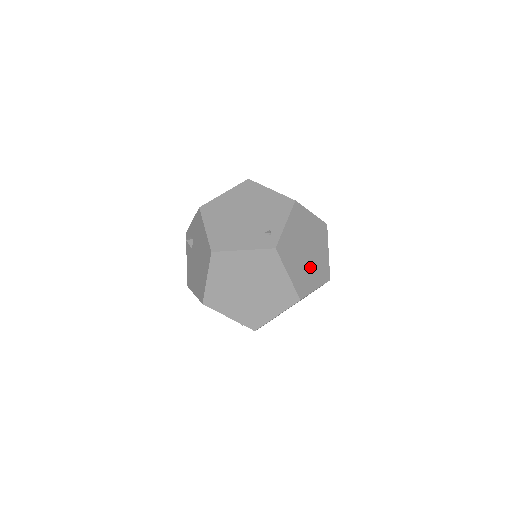
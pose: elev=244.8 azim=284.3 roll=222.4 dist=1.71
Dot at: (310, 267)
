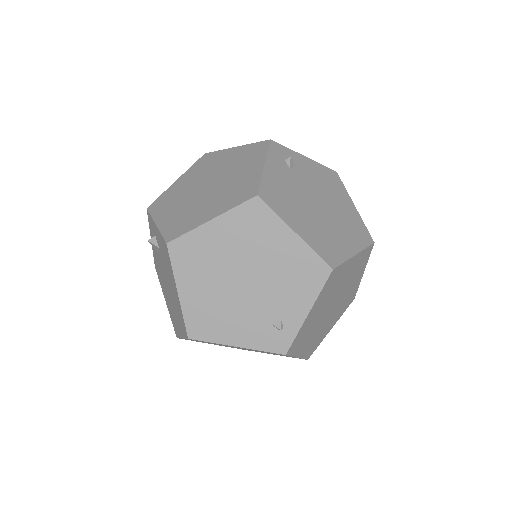
Dot at: (331, 317)
